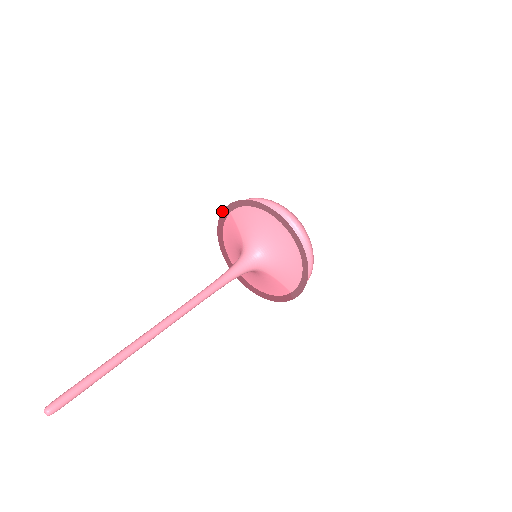
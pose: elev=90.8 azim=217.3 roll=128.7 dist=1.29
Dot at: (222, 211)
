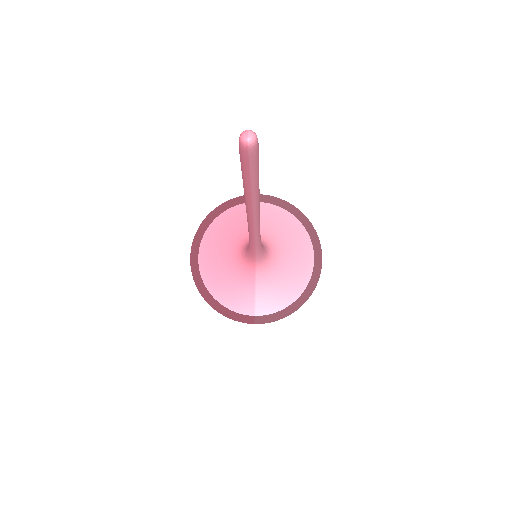
Dot at: occluded
